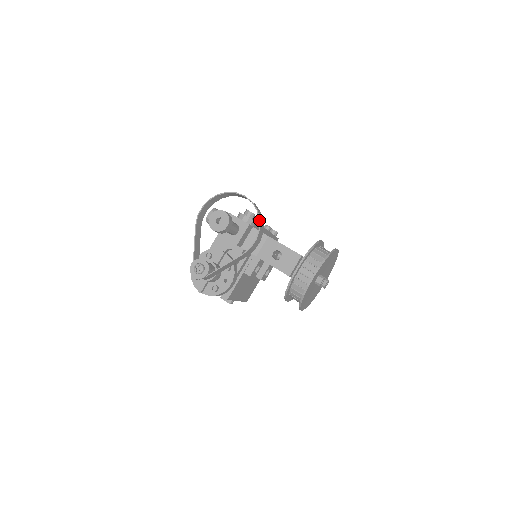
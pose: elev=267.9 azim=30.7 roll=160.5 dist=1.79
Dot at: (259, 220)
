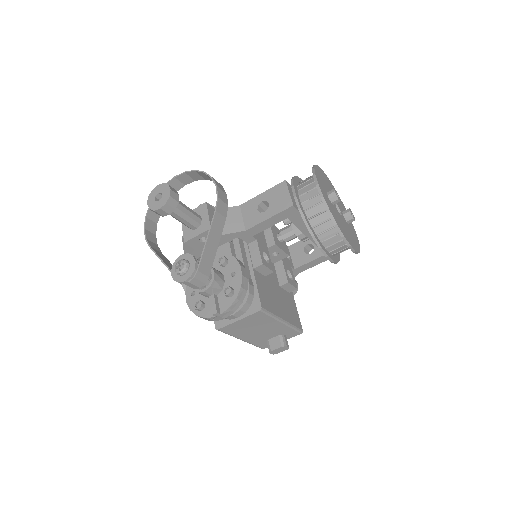
Dot at: (204, 173)
